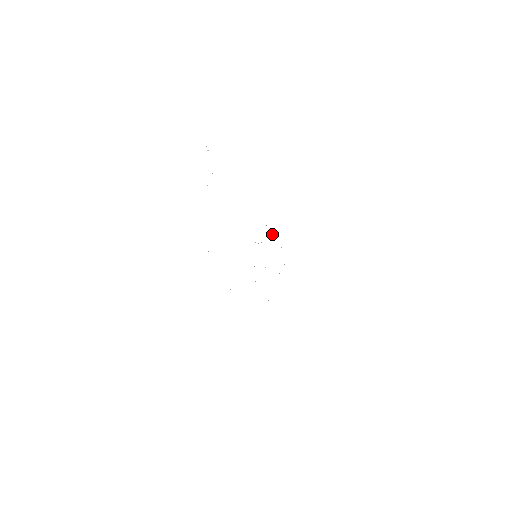
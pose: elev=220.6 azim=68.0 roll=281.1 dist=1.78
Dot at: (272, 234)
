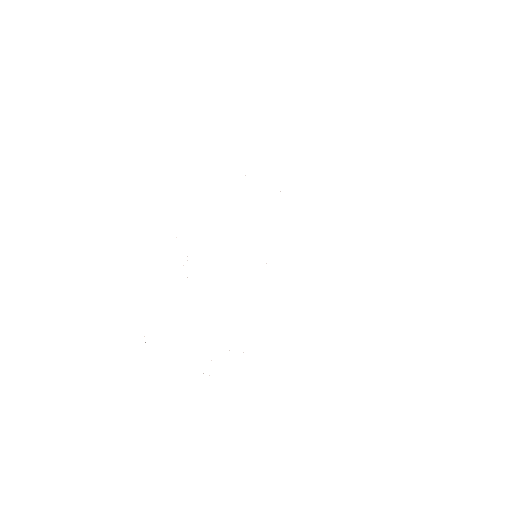
Dot at: occluded
